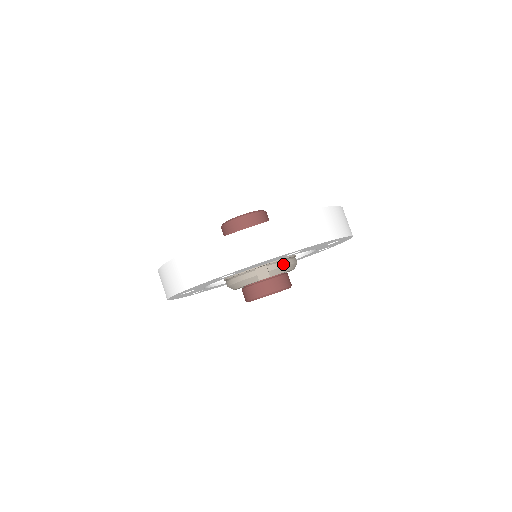
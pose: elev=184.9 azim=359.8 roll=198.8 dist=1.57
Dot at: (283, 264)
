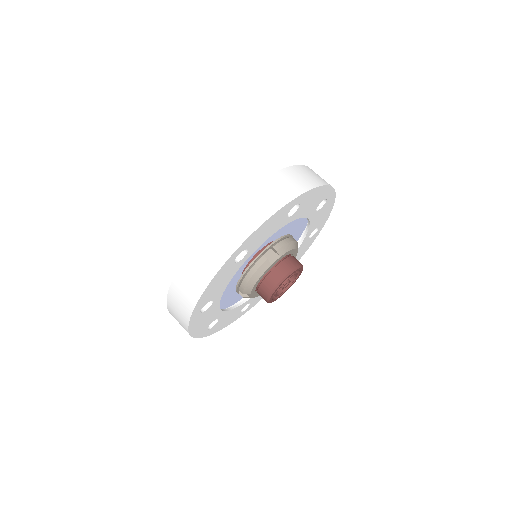
Dot at: (286, 241)
